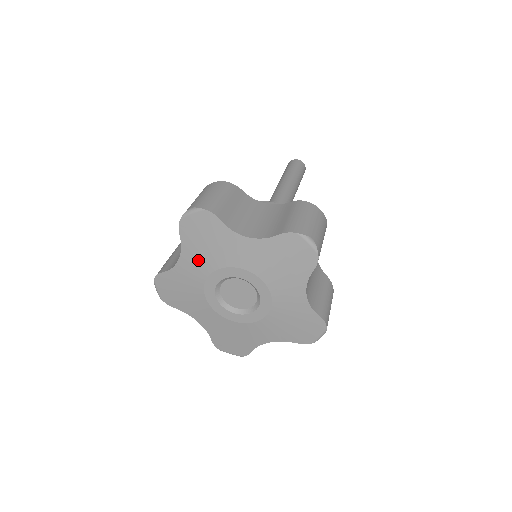
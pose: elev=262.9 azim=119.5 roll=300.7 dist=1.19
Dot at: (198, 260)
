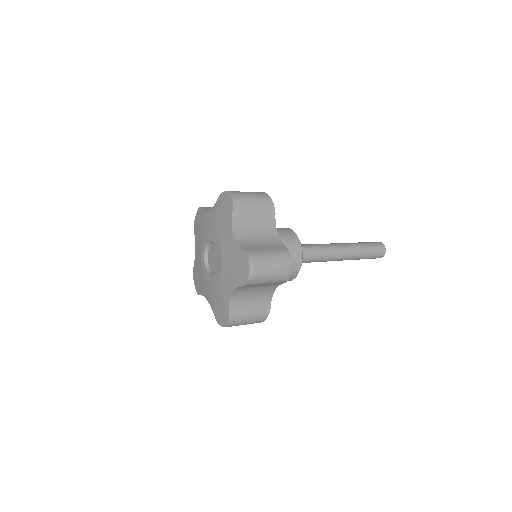
Dot at: (213, 220)
